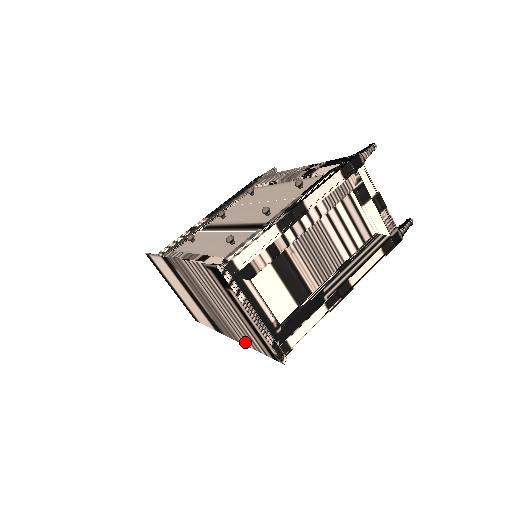
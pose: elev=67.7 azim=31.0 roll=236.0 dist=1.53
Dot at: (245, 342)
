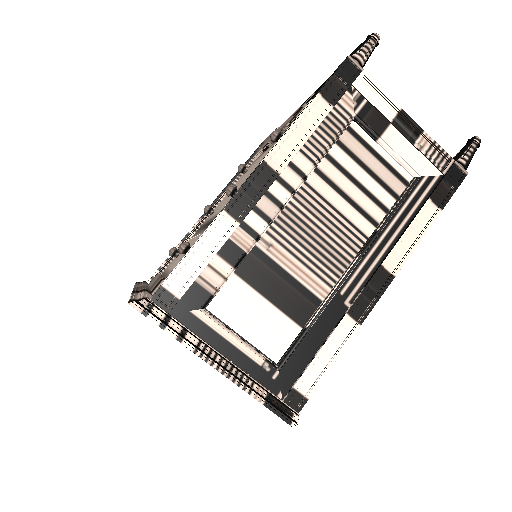
Dot at: occluded
